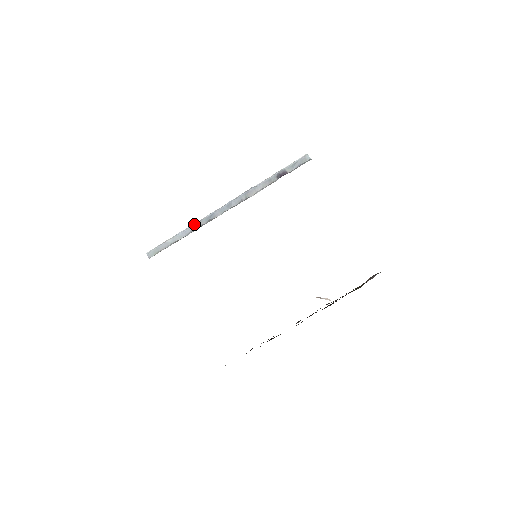
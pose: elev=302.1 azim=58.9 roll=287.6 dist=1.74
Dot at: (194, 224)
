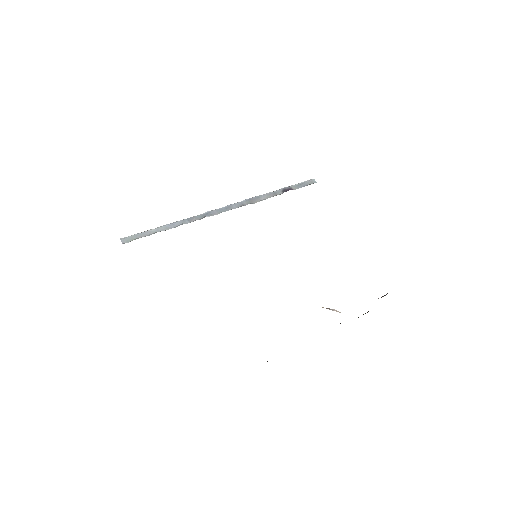
Dot at: occluded
